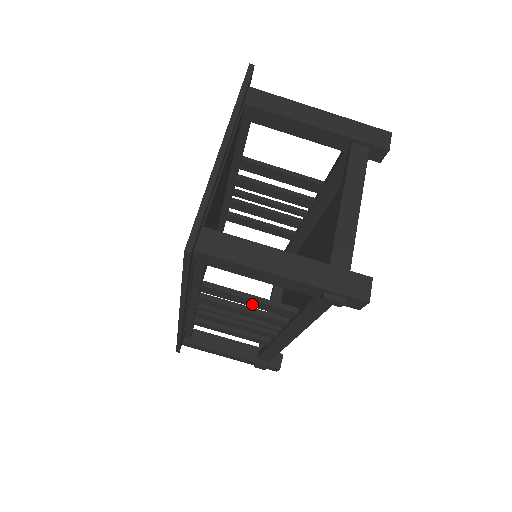
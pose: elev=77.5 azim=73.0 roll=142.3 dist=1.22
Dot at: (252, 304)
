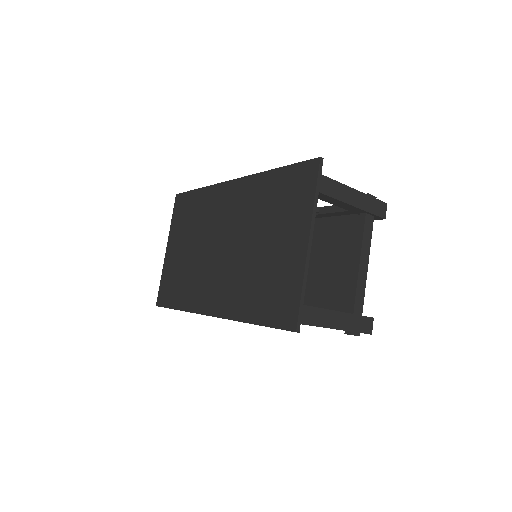
Dot at: occluded
